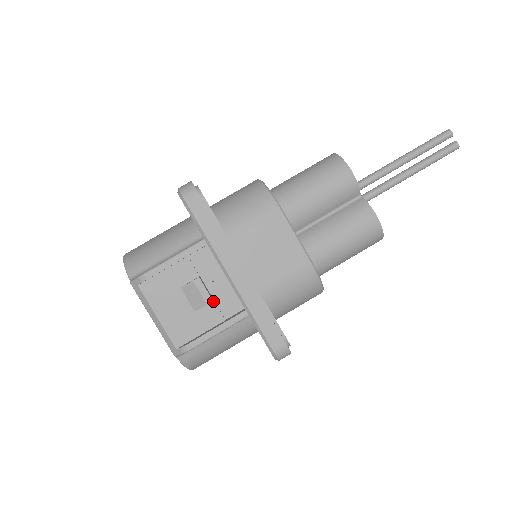
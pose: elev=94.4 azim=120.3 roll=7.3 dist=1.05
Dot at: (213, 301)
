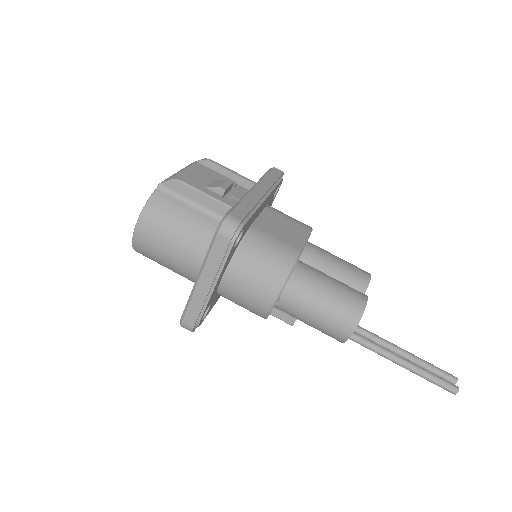
Dot at: (225, 189)
